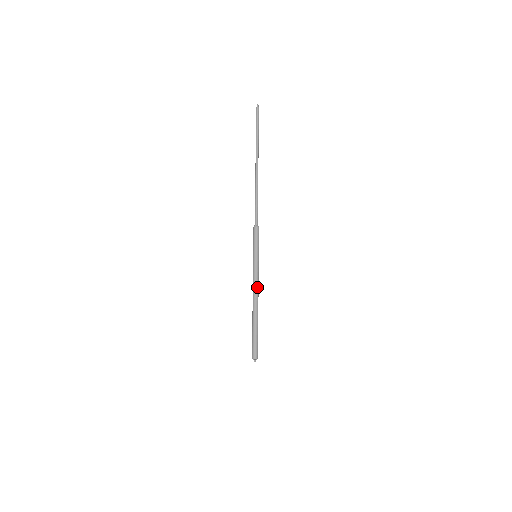
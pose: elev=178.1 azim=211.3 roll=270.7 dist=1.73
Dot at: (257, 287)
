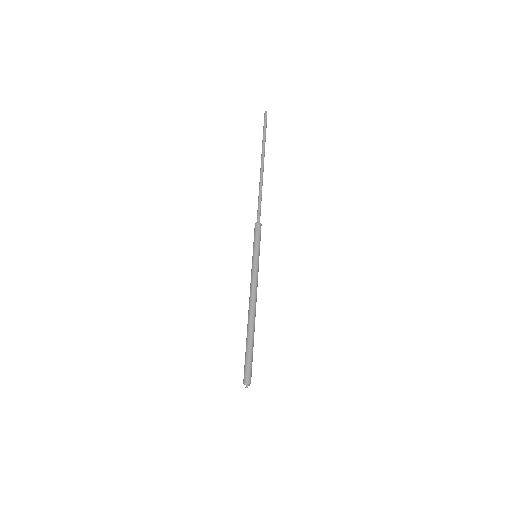
Dot at: (256, 291)
